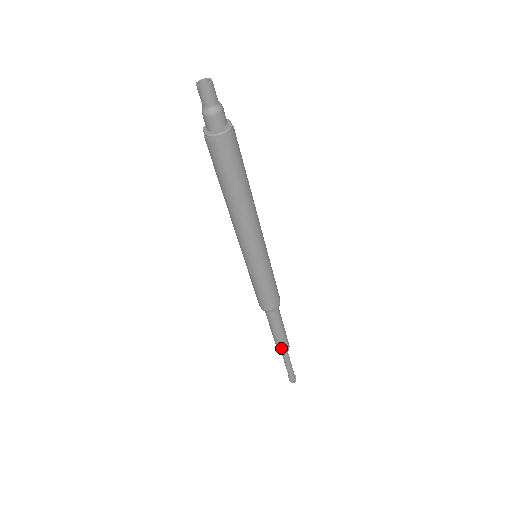
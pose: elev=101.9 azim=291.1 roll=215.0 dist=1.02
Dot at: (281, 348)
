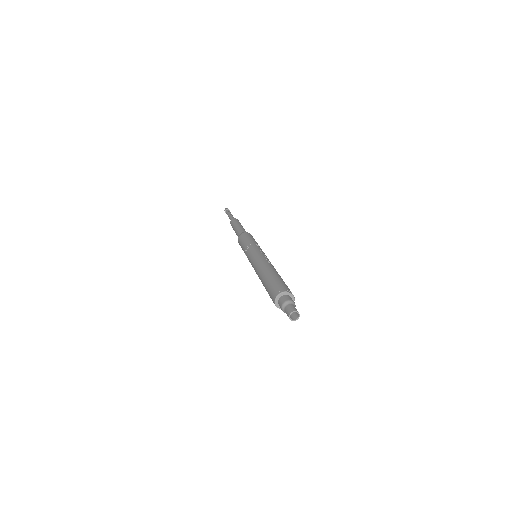
Dot at: occluded
